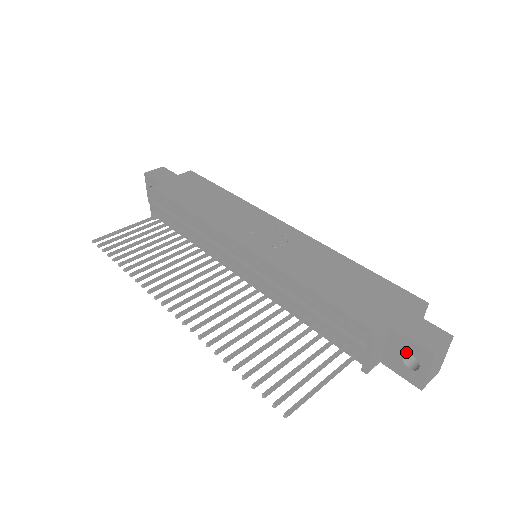
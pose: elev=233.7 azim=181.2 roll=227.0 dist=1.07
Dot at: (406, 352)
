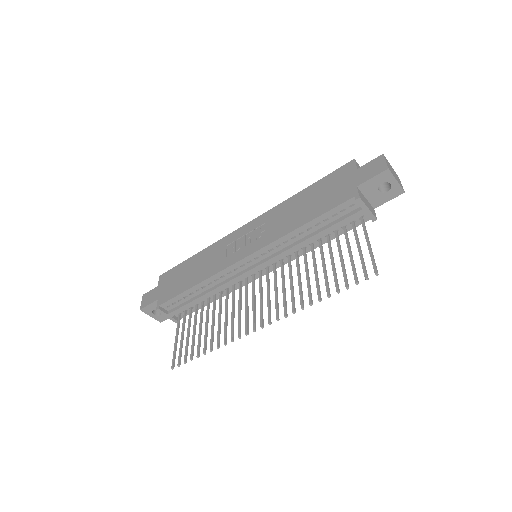
Dot at: (377, 186)
